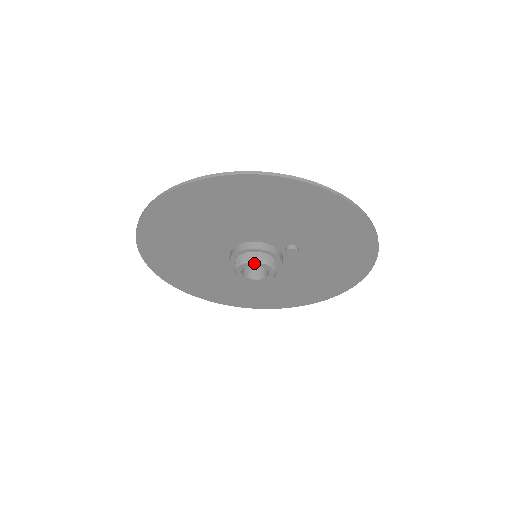
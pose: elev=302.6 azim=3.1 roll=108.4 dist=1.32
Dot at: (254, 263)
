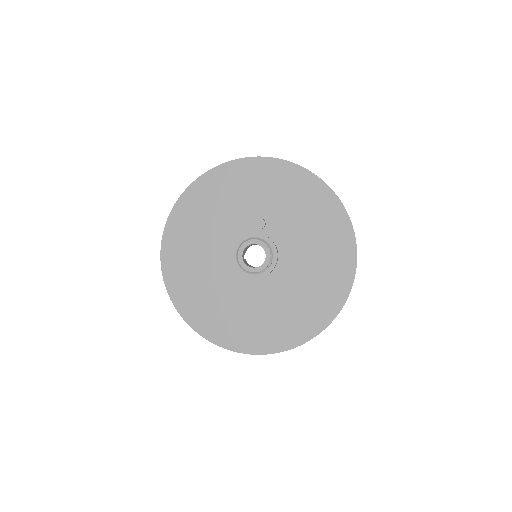
Dot at: (241, 248)
